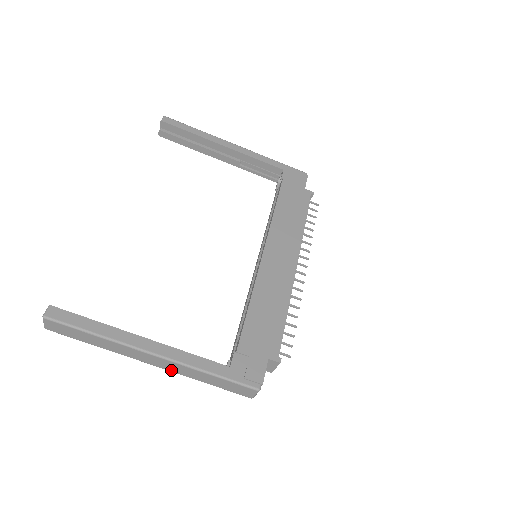
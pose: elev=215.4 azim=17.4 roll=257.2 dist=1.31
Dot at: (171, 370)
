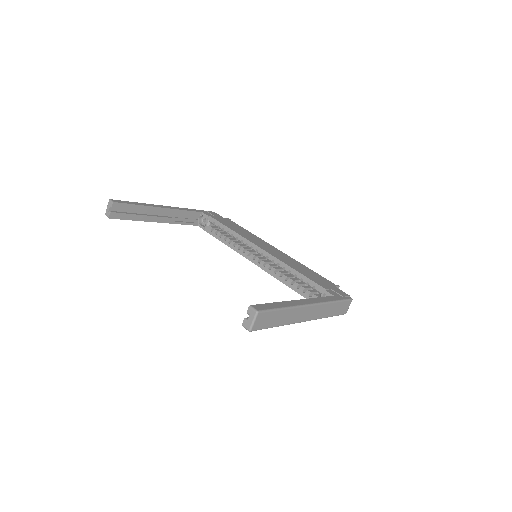
Dot at: (315, 318)
